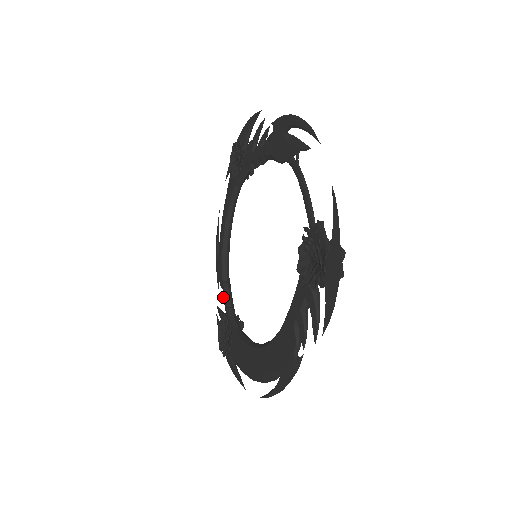
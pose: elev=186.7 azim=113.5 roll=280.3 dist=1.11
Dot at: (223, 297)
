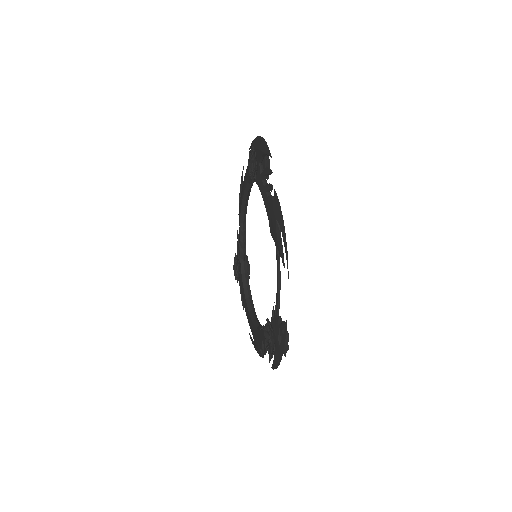
Dot at: (239, 237)
